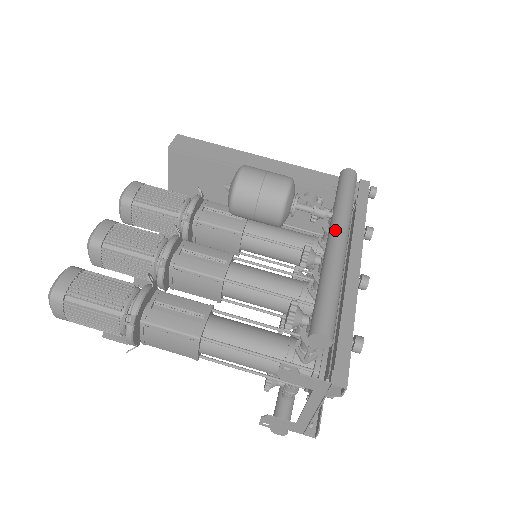
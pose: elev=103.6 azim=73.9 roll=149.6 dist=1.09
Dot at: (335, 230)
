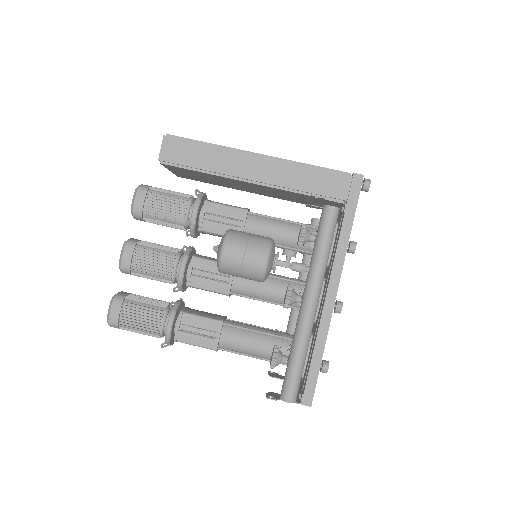
Dot at: (307, 297)
